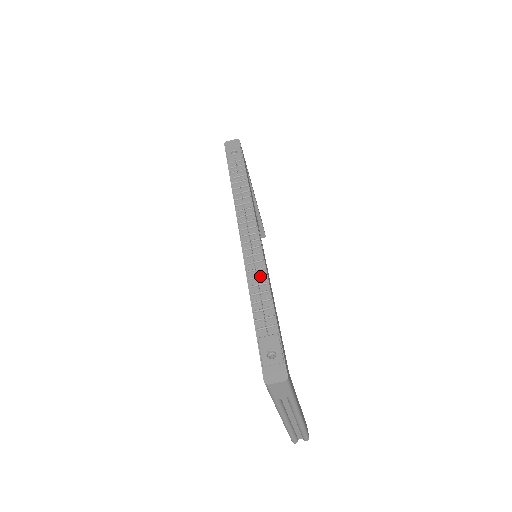
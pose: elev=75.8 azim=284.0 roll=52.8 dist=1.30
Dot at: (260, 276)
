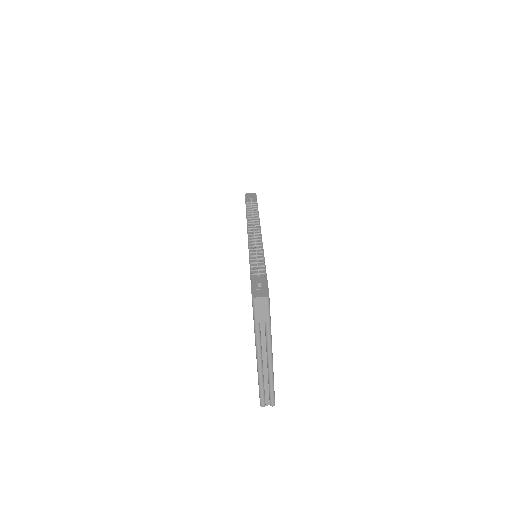
Dot at: (259, 251)
